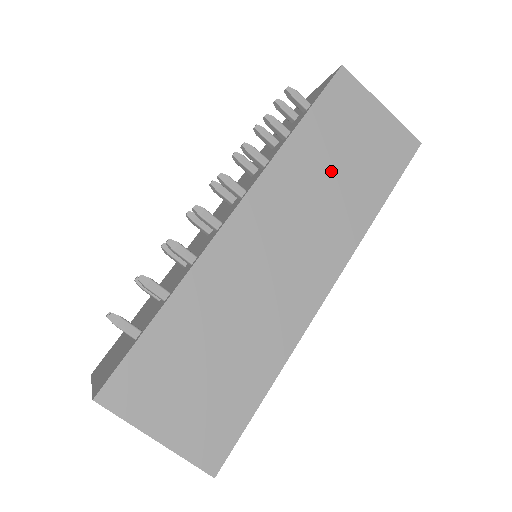
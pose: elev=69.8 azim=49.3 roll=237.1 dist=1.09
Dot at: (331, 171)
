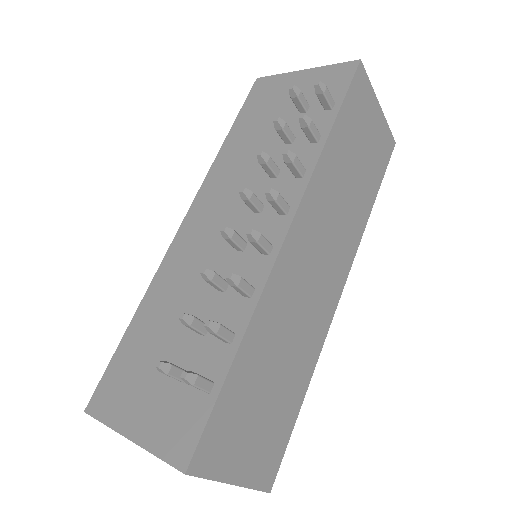
Dot at: (348, 178)
